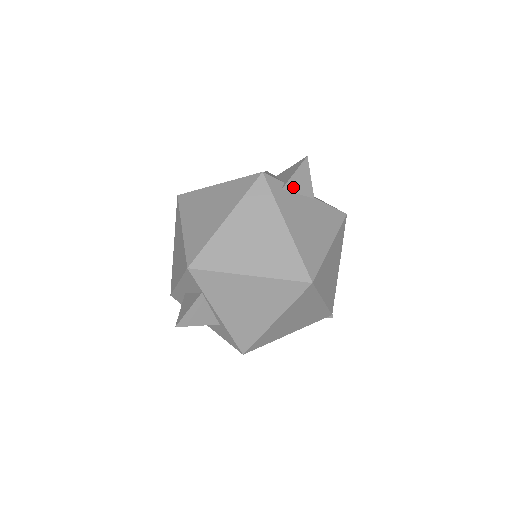
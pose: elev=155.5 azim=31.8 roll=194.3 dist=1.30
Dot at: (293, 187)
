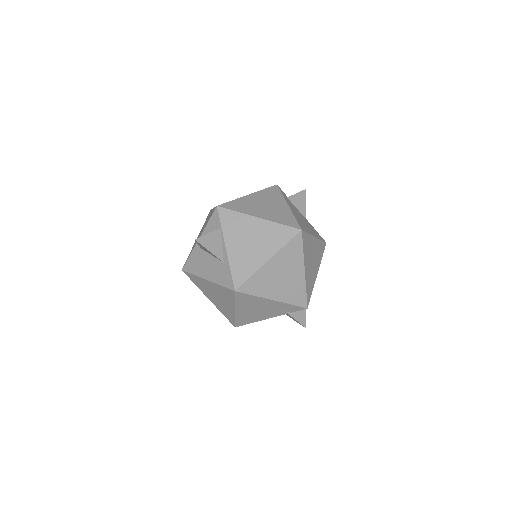
Dot at: (294, 202)
